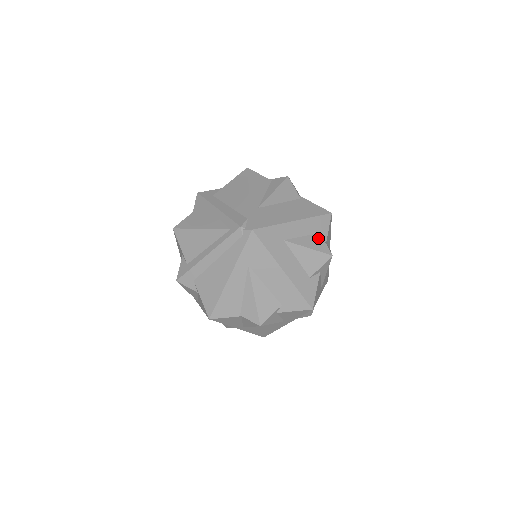
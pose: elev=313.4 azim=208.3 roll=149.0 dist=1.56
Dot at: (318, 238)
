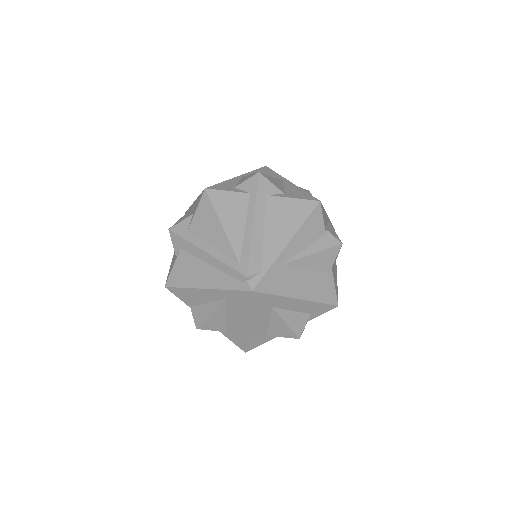
Dot at: (304, 318)
